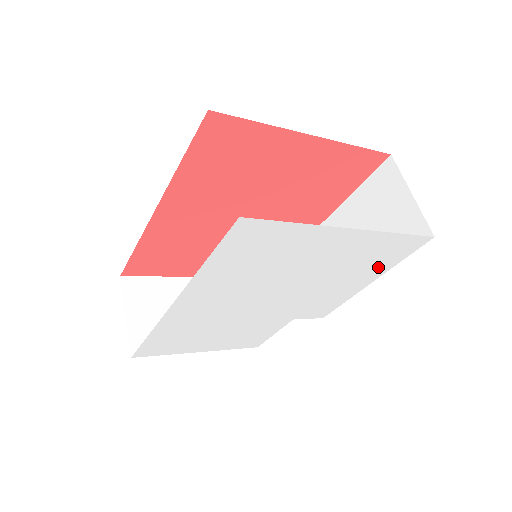
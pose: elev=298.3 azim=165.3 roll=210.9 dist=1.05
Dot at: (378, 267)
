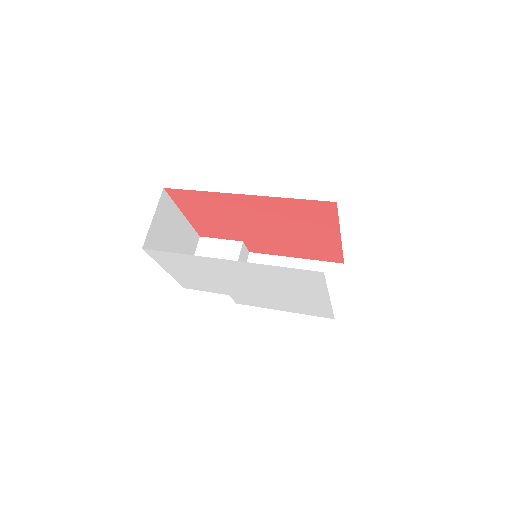
Dot at: (300, 310)
